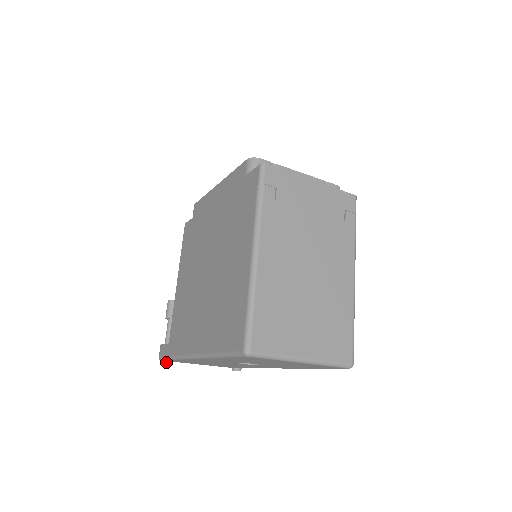
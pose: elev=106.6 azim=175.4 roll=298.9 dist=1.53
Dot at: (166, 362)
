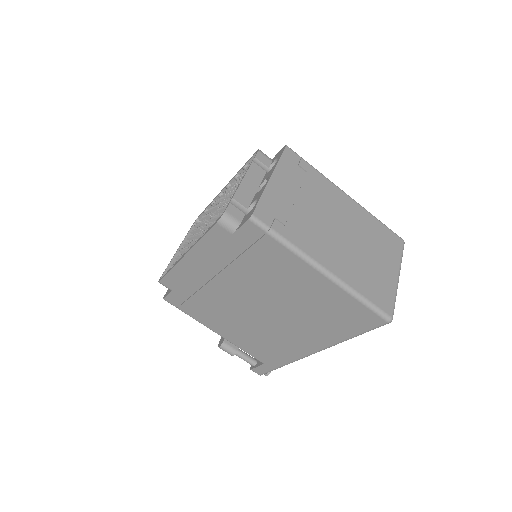
Dot at: occluded
